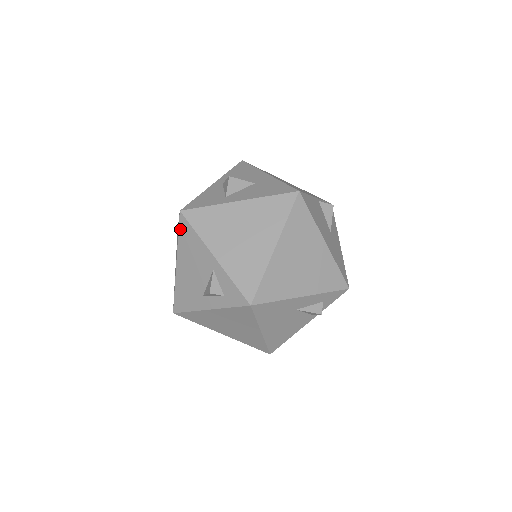
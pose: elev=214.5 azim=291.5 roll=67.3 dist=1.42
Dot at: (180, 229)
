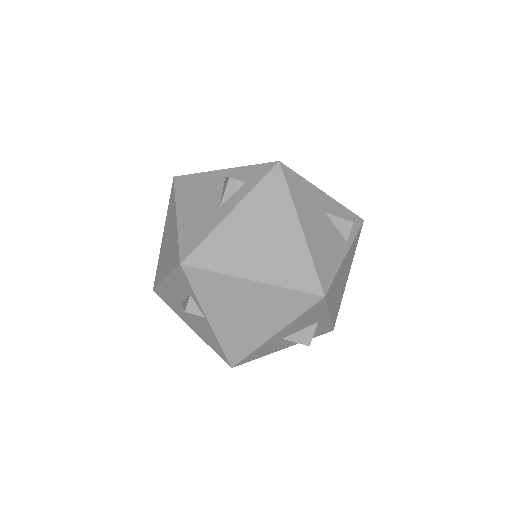
Dot at: (176, 187)
